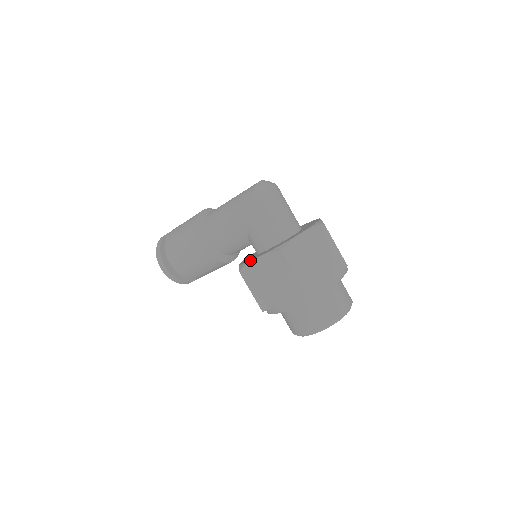
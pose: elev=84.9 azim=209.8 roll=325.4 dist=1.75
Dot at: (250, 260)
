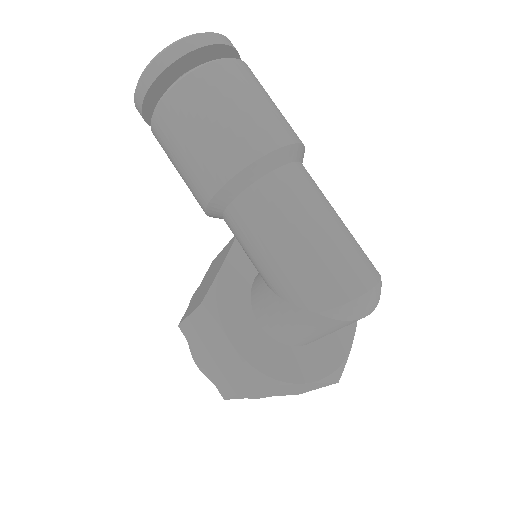
Dot at: (225, 322)
